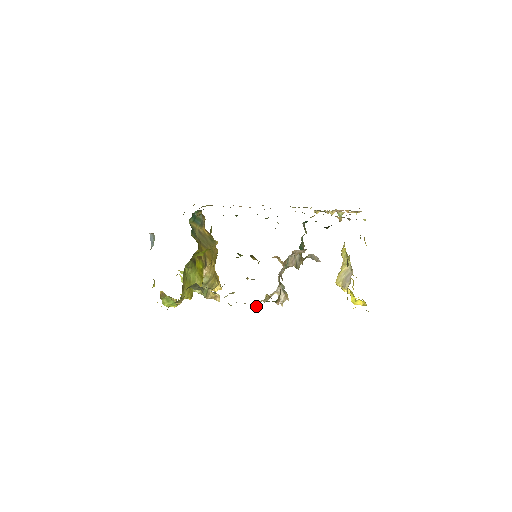
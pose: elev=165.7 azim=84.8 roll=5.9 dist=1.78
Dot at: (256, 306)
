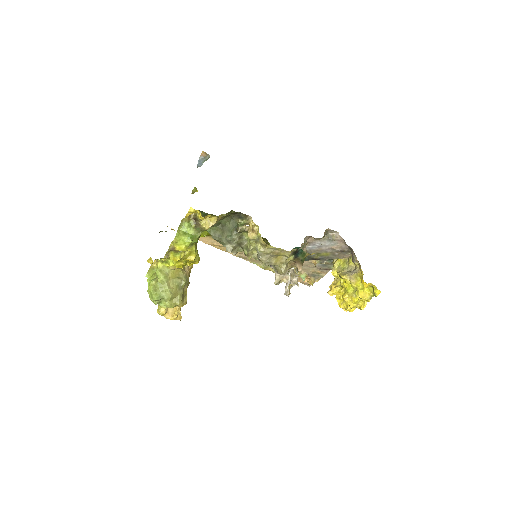
Dot at: (290, 252)
